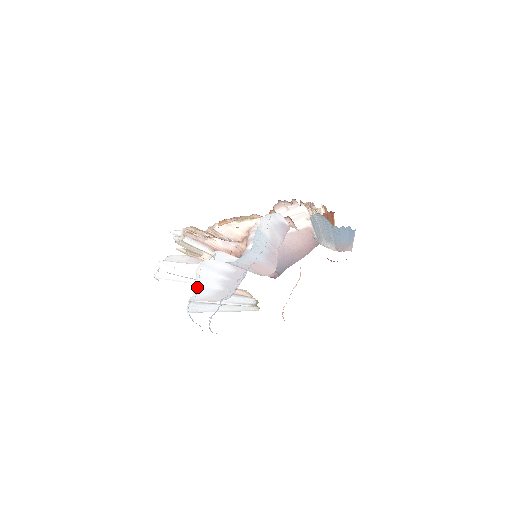
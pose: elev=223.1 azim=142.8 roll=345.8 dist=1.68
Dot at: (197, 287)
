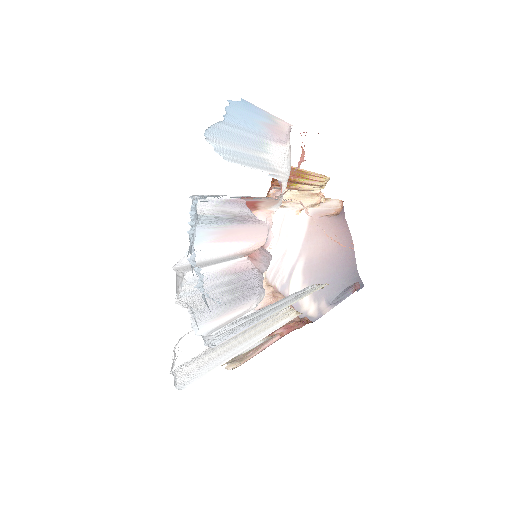
Dot at: (191, 313)
